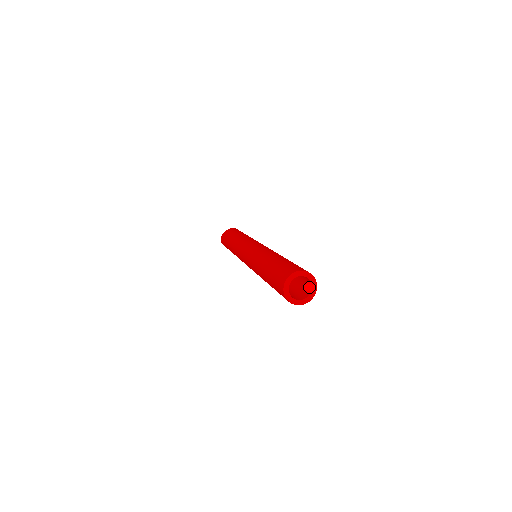
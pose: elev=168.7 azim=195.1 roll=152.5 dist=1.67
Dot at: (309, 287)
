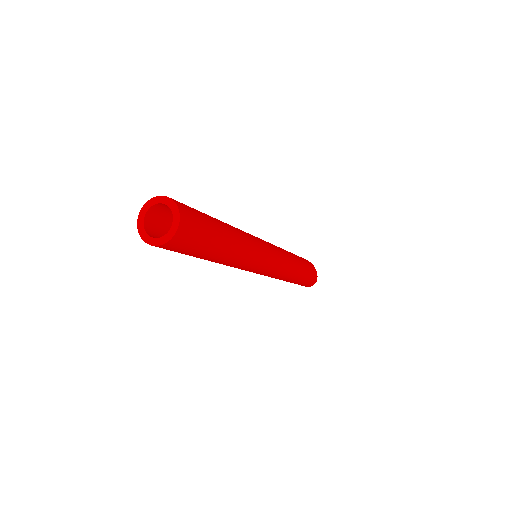
Dot at: occluded
